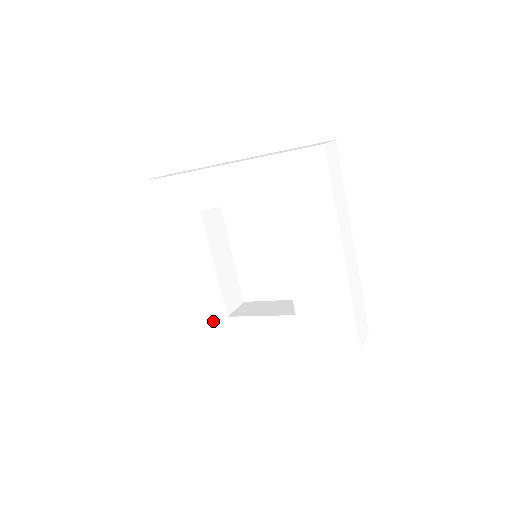
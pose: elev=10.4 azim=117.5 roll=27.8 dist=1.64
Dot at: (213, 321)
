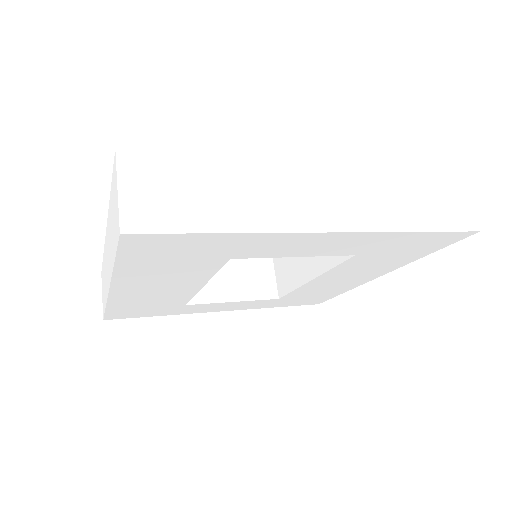
Dot at: (158, 308)
